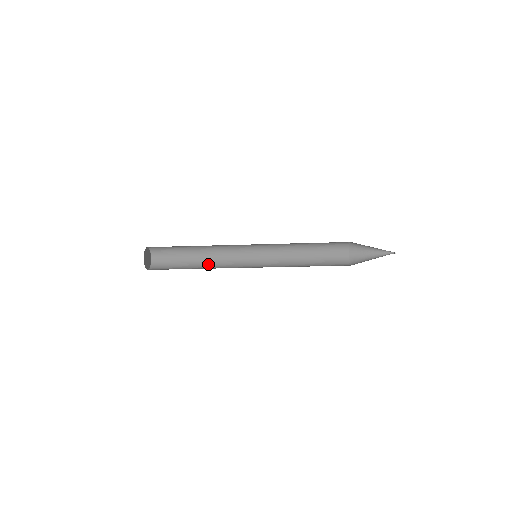
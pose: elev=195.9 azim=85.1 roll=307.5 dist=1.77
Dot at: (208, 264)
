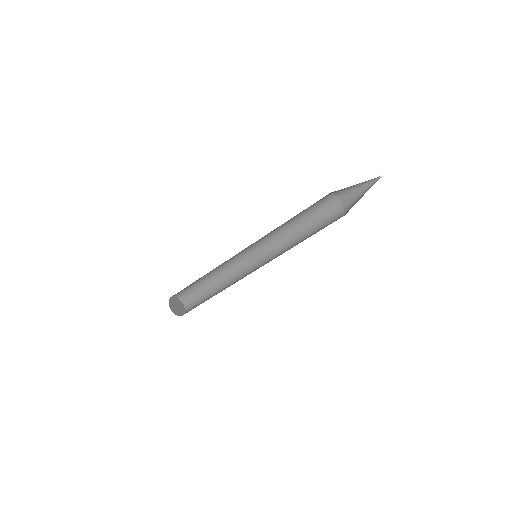
Dot at: occluded
